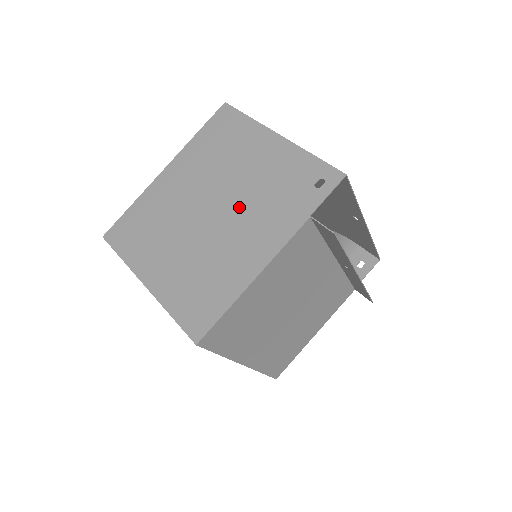
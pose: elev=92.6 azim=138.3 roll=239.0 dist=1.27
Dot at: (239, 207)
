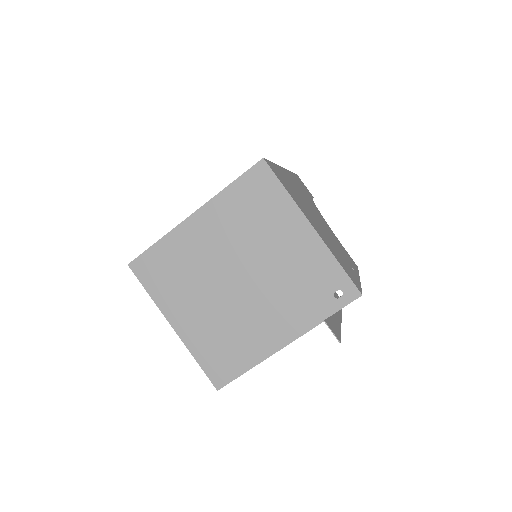
Dot at: (264, 288)
